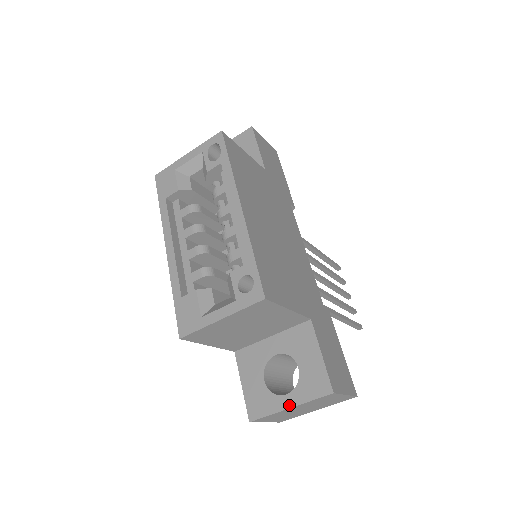
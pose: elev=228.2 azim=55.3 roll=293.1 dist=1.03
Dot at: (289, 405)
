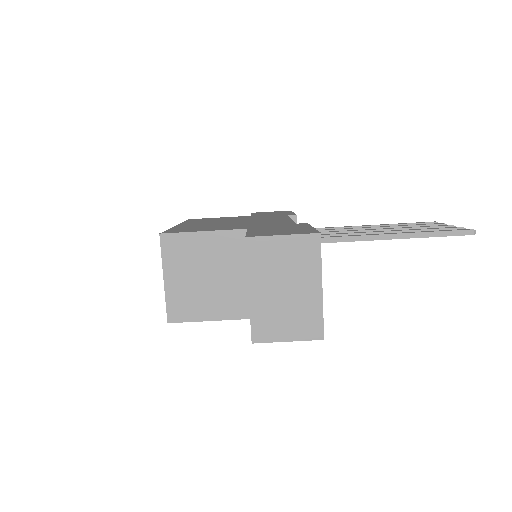
Dot at: (248, 290)
